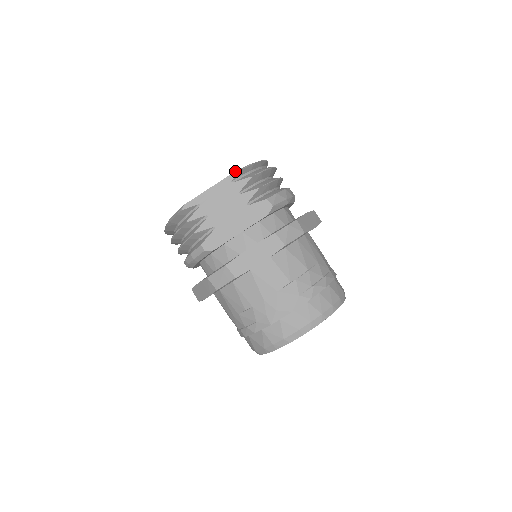
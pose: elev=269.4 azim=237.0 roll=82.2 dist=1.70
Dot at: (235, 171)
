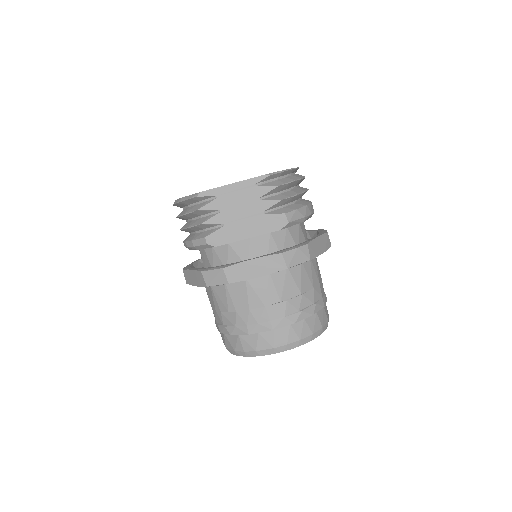
Dot at: (263, 175)
